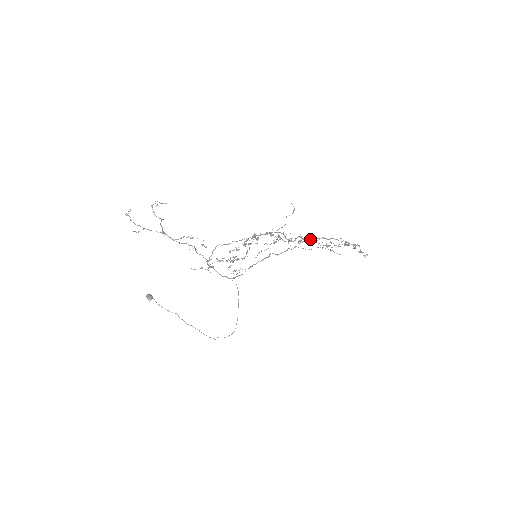
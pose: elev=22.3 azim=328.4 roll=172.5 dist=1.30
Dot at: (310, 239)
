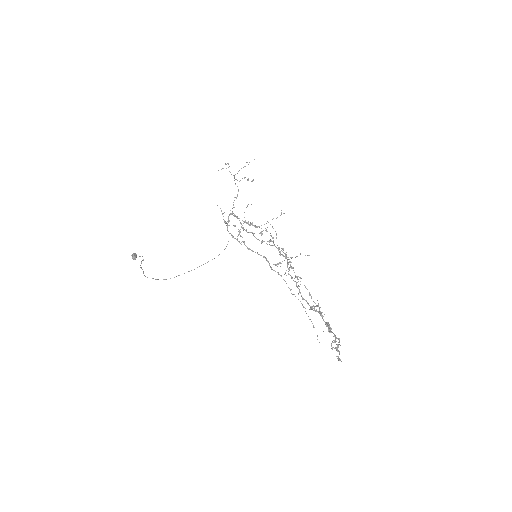
Dot at: (301, 295)
